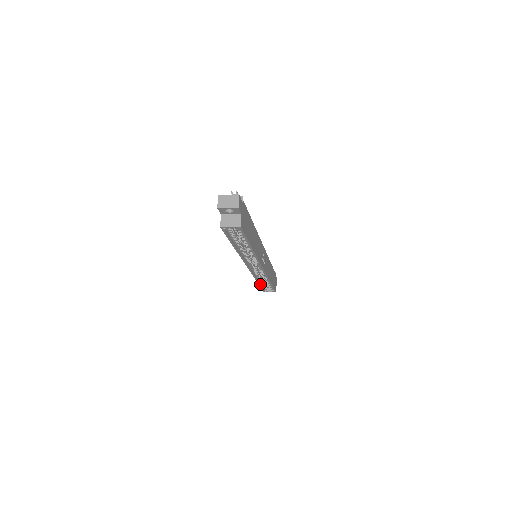
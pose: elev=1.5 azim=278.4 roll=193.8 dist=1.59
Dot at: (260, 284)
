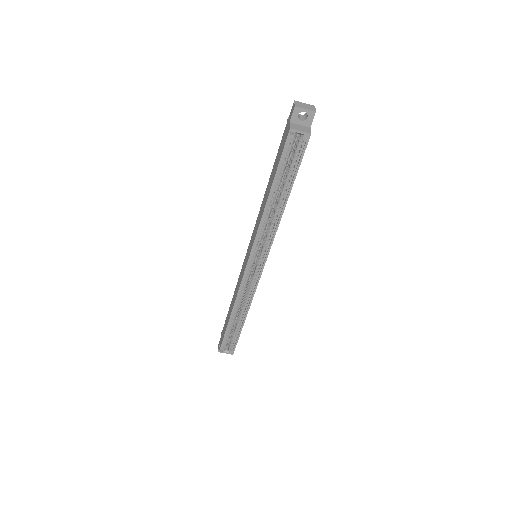
Dot at: (229, 324)
